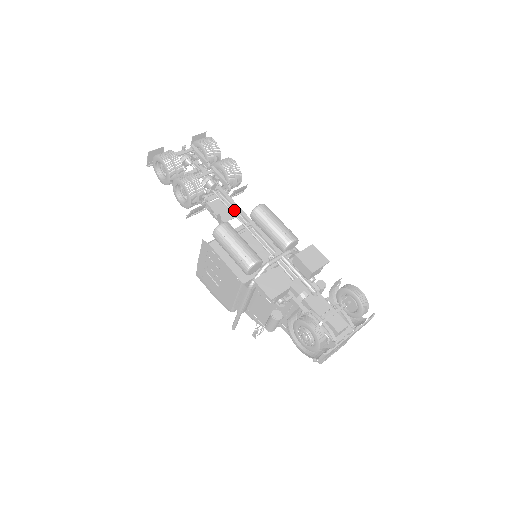
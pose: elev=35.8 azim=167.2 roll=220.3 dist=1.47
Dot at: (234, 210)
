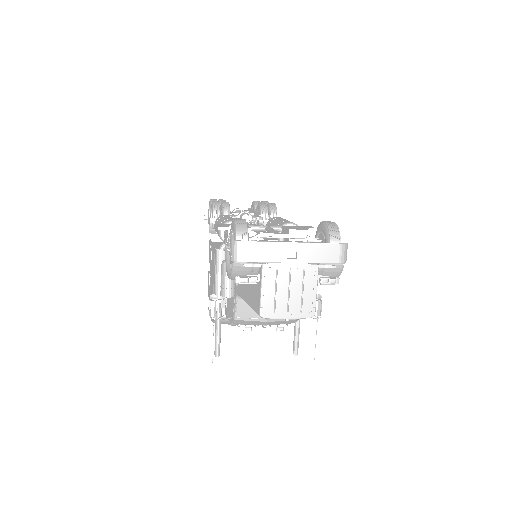
Dot at: occluded
